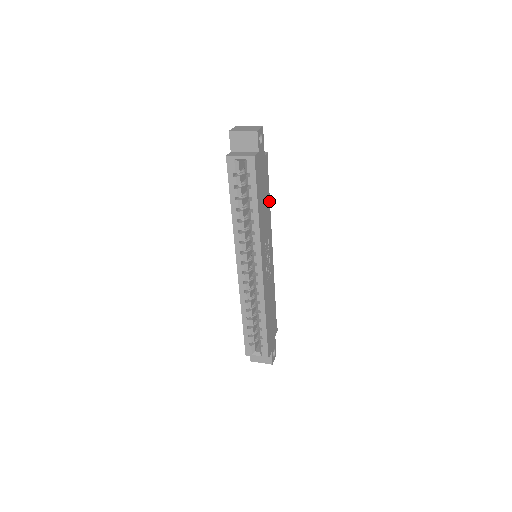
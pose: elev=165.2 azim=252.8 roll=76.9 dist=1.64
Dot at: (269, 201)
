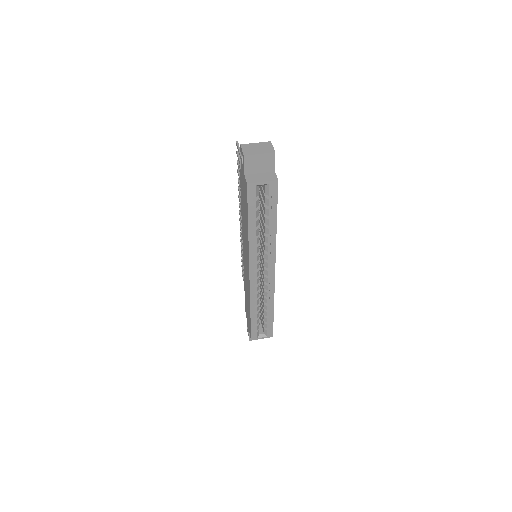
Dot at: occluded
